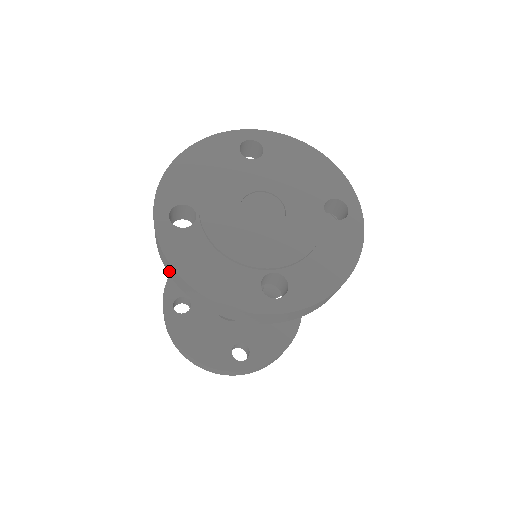
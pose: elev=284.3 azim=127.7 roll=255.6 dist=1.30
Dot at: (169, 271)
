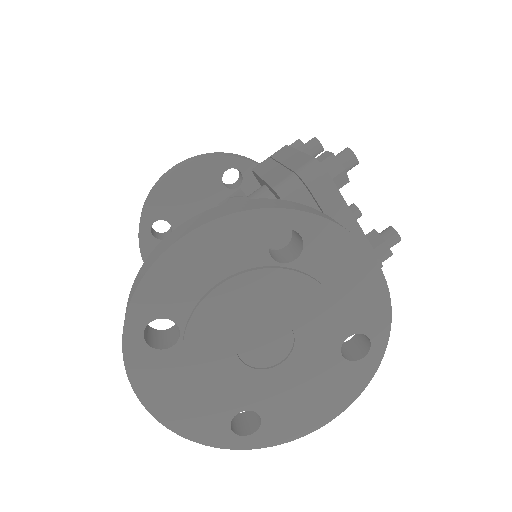
Dot at: occluded
